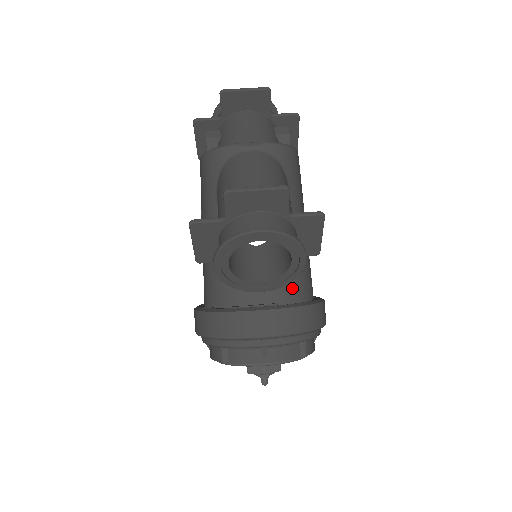
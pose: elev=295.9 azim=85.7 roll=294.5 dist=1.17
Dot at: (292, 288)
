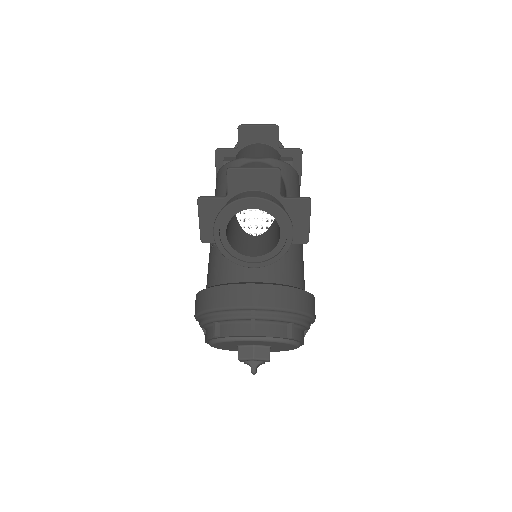
Dot at: (283, 274)
